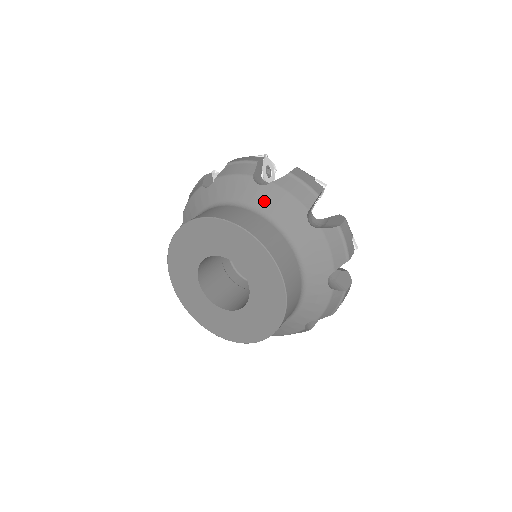
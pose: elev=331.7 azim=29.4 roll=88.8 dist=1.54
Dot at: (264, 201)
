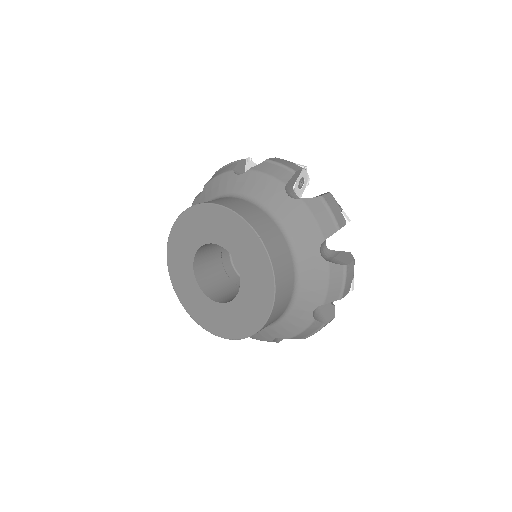
Dot at: (287, 213)
